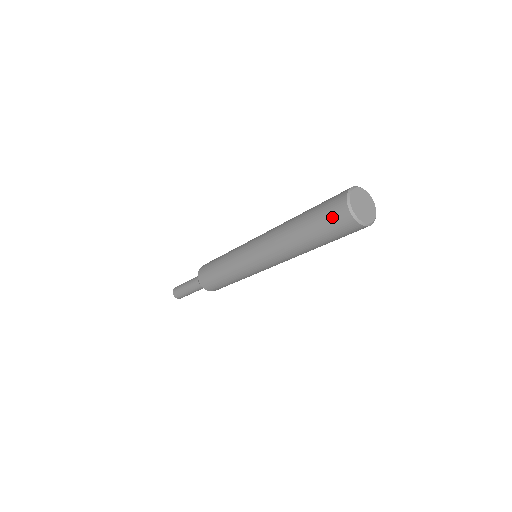
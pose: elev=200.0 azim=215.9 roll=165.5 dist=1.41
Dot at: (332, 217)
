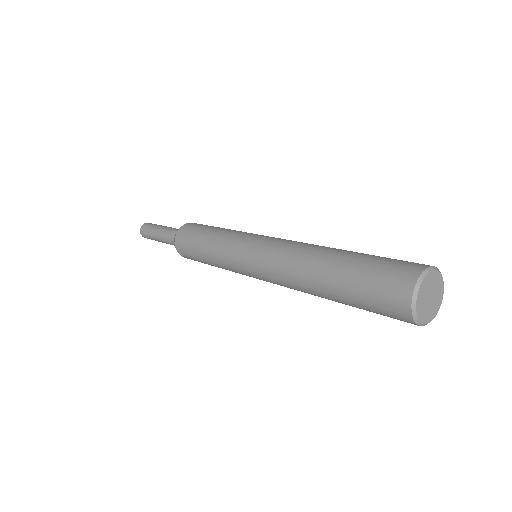
Dot at: (382, 296)
